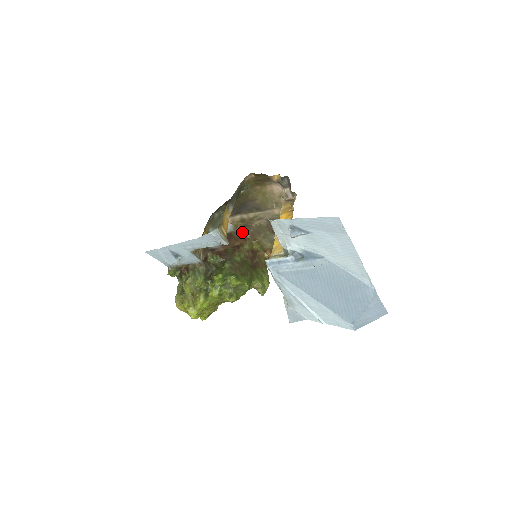
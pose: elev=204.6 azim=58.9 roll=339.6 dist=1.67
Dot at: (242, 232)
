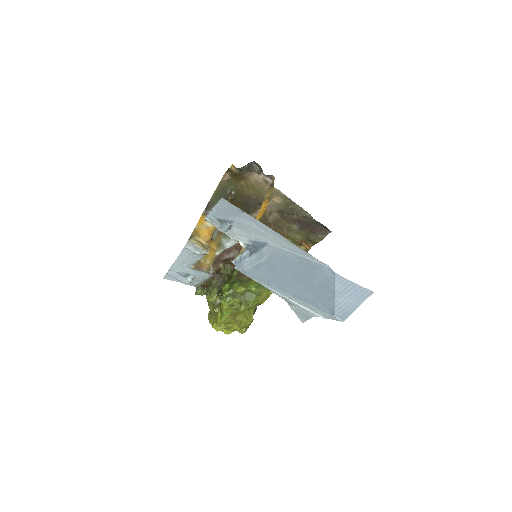
Dot at: occluded
